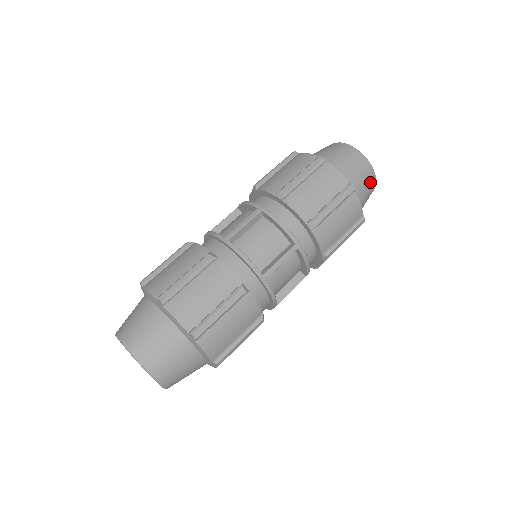
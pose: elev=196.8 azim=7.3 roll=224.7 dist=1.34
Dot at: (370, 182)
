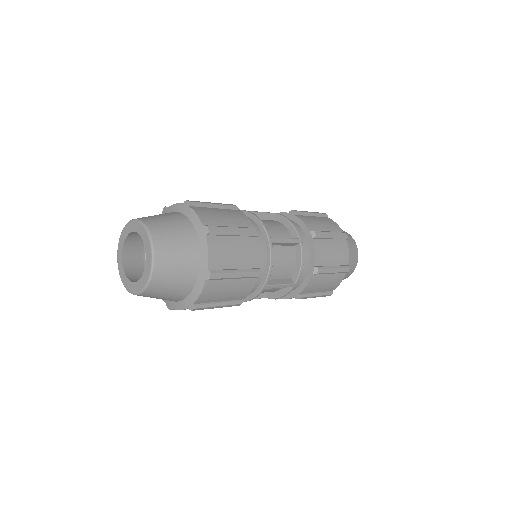
Dot at: (354, 254)
